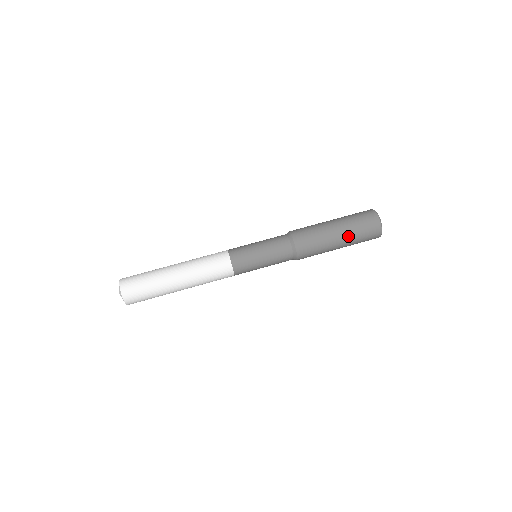
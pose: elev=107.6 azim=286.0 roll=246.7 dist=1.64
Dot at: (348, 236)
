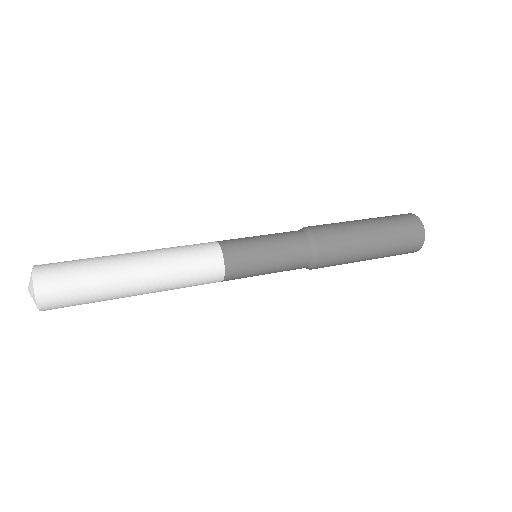
Dot at: (376, 221)
